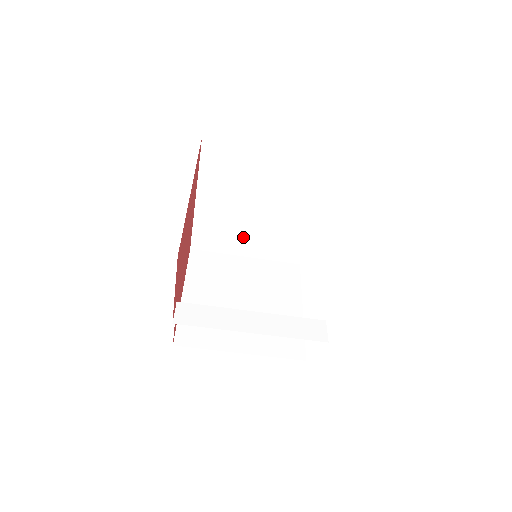
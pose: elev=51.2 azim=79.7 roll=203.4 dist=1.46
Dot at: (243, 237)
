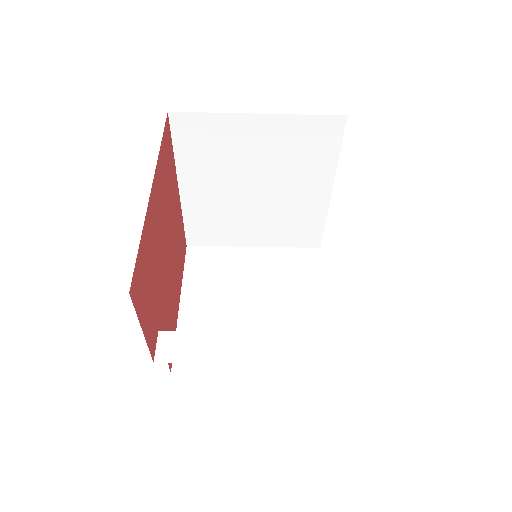
Dot at: (246, 225)
